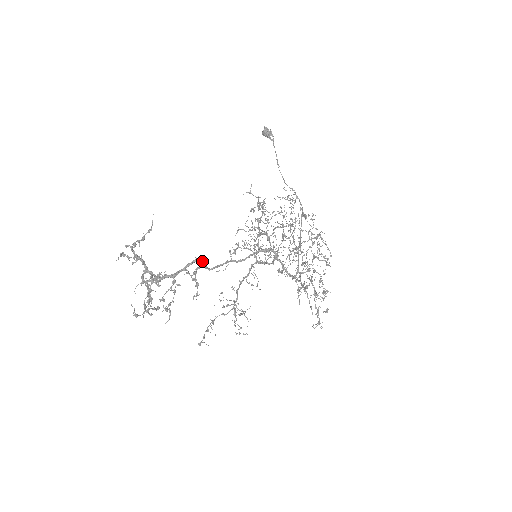
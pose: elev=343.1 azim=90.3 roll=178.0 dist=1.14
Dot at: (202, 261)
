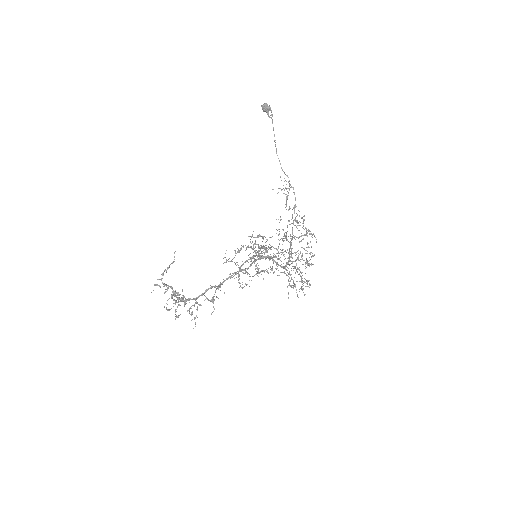
Dot at: (216, 286)
